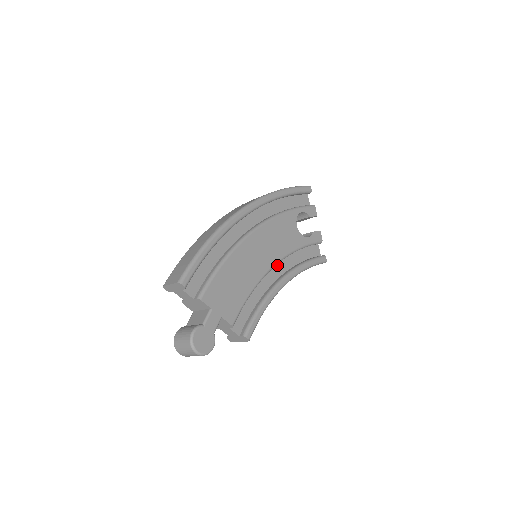
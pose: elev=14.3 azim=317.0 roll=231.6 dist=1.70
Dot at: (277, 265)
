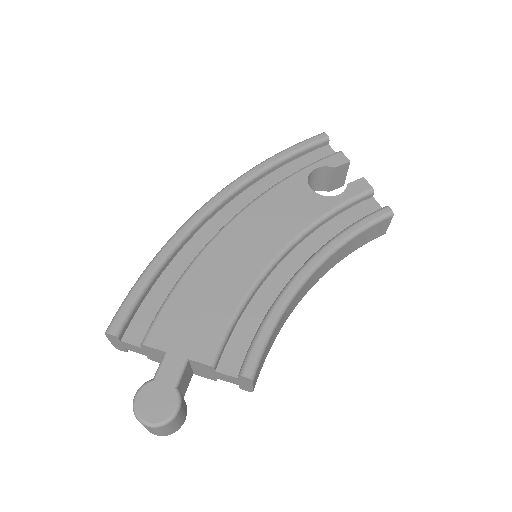
Dot at: (293, 253)
